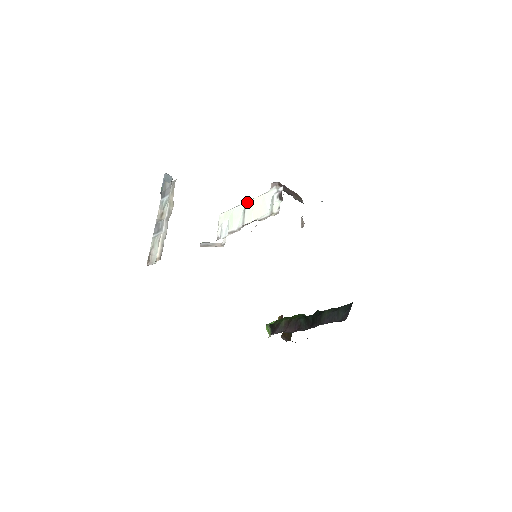
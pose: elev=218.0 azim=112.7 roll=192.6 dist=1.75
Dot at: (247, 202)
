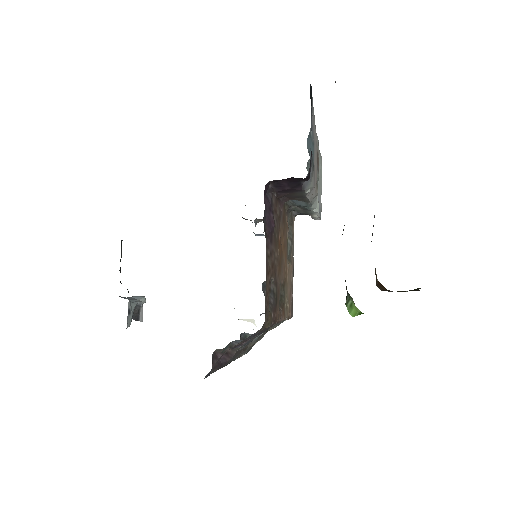
Dot at: occluded
